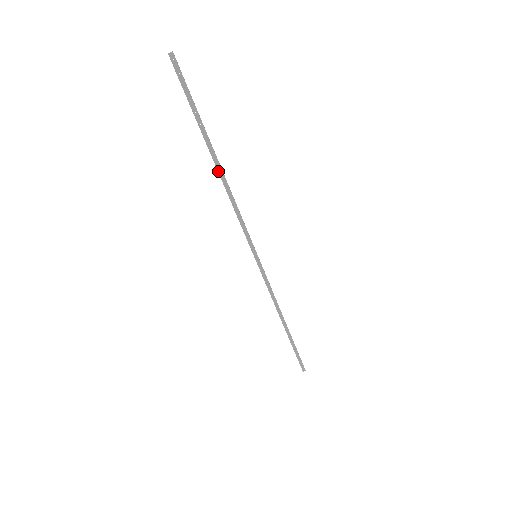
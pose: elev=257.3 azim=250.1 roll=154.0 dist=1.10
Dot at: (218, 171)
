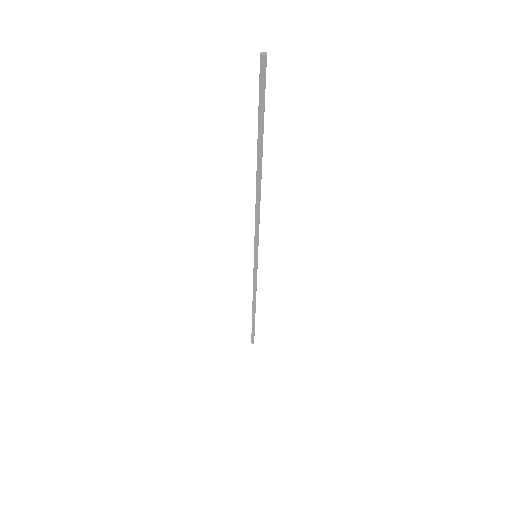
Dot at: (257, 180)
